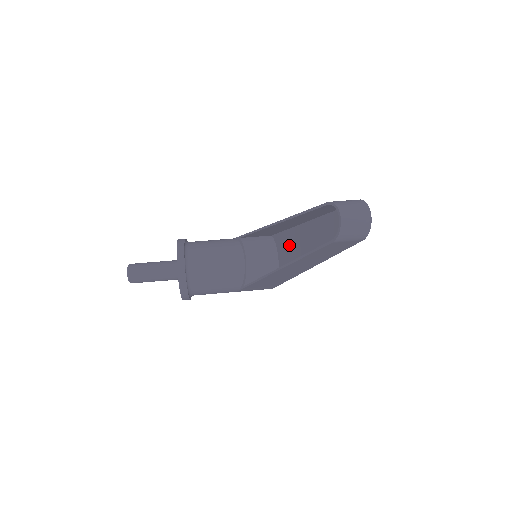
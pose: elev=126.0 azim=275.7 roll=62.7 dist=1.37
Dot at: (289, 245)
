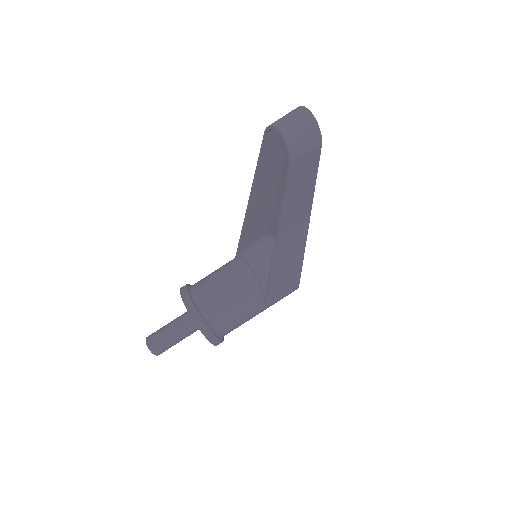
Dot at: occluded
